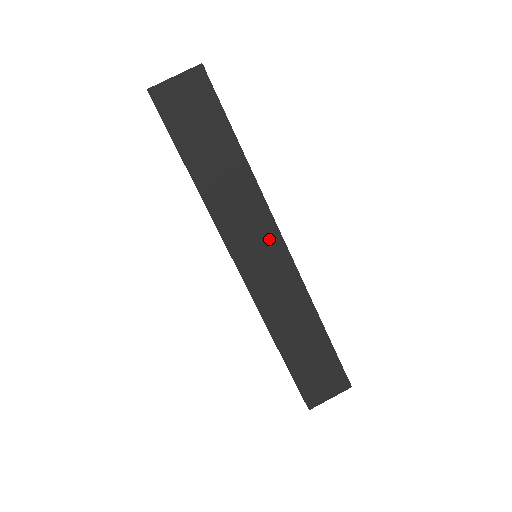
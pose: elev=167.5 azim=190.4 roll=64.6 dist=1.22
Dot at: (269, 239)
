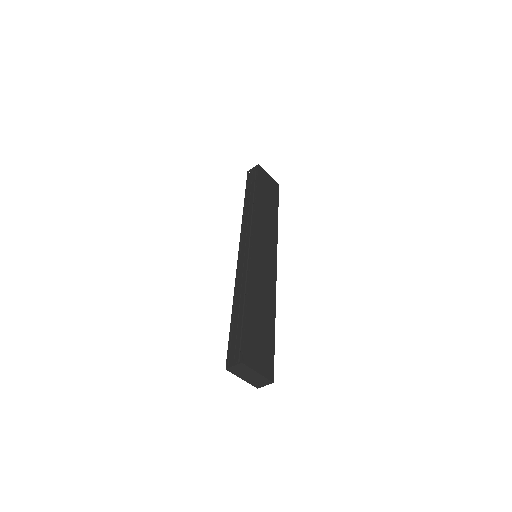
Dot at: (271, 253)
